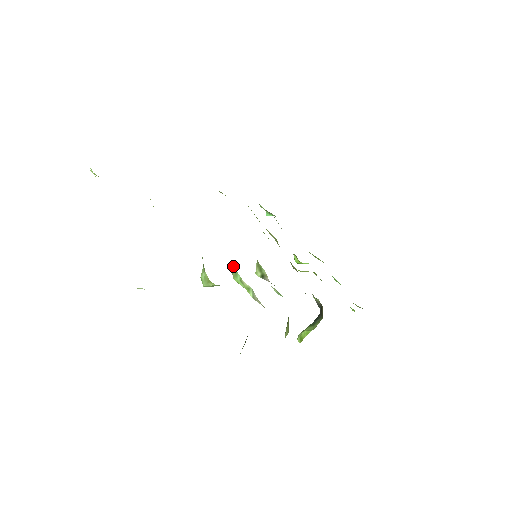
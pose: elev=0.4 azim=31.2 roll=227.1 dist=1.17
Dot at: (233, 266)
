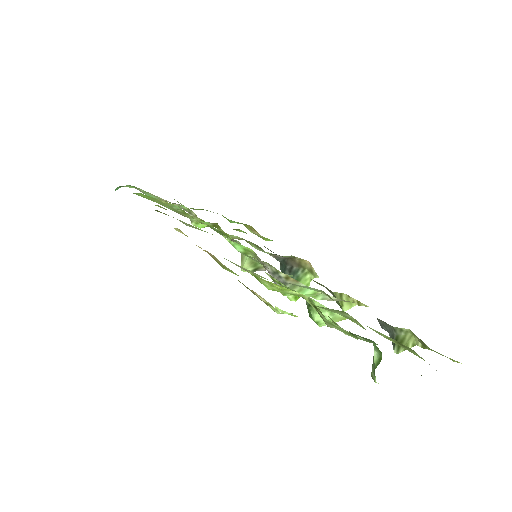
Dot at: (294, 285)
